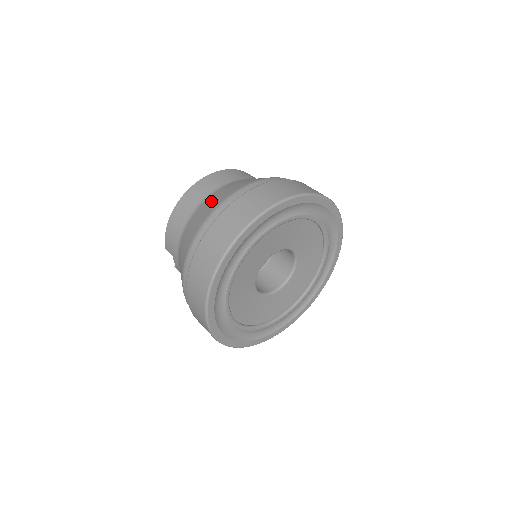
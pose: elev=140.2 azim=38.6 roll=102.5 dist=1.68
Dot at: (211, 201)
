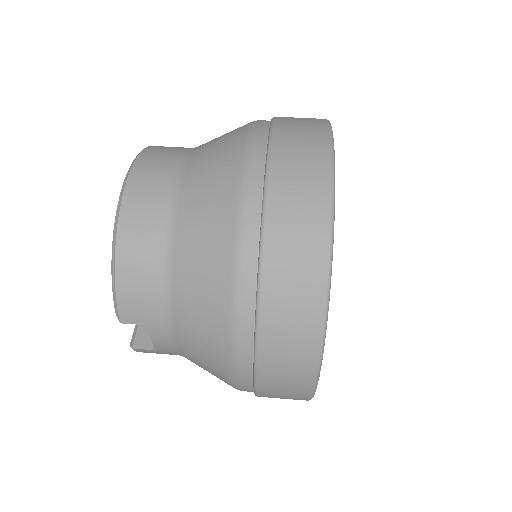
Dot at: (203, 188)
